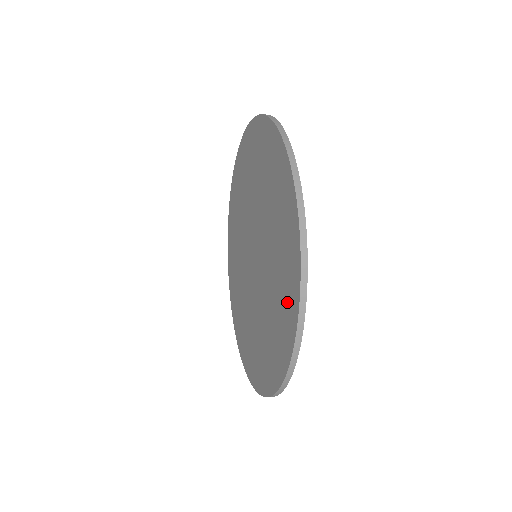
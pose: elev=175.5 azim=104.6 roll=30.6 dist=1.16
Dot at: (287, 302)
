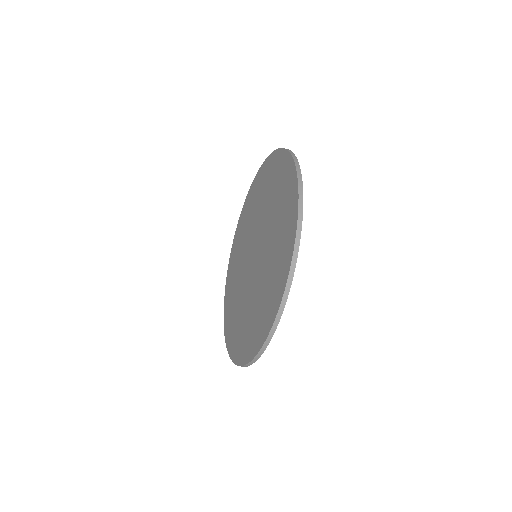
Dot at: (277, 283)
